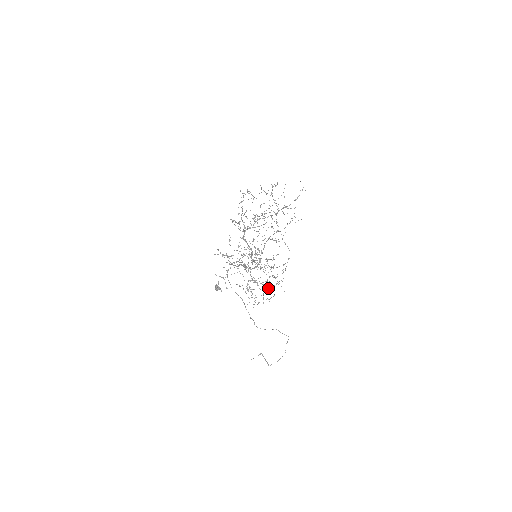
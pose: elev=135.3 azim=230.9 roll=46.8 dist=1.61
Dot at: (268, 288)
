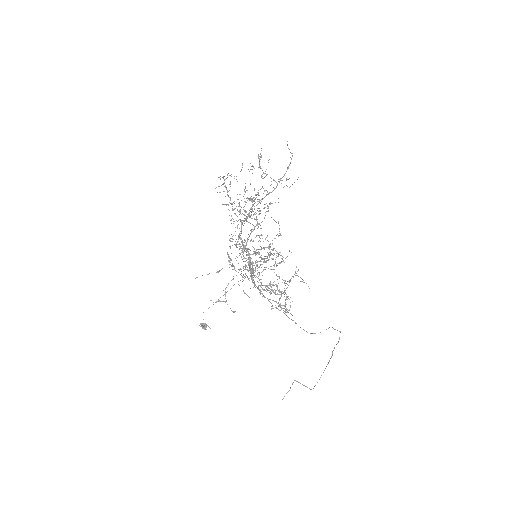
Dot at: occluded
